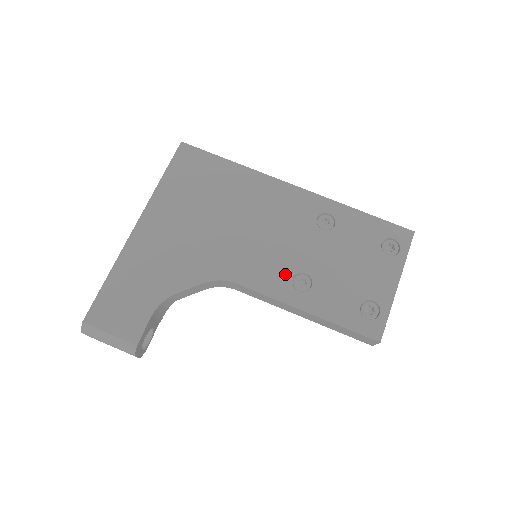
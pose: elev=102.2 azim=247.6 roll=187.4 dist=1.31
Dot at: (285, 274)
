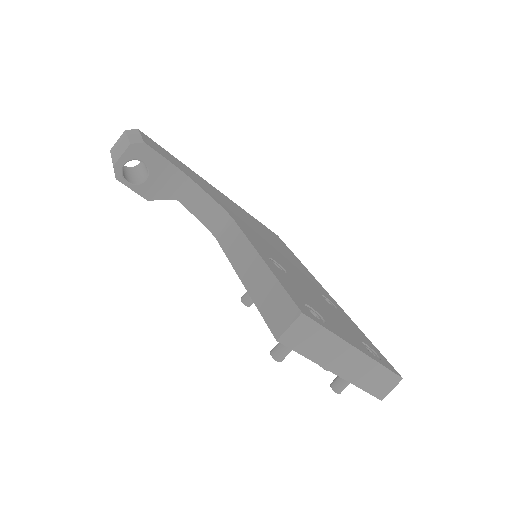
Dot at: (271, 256)
